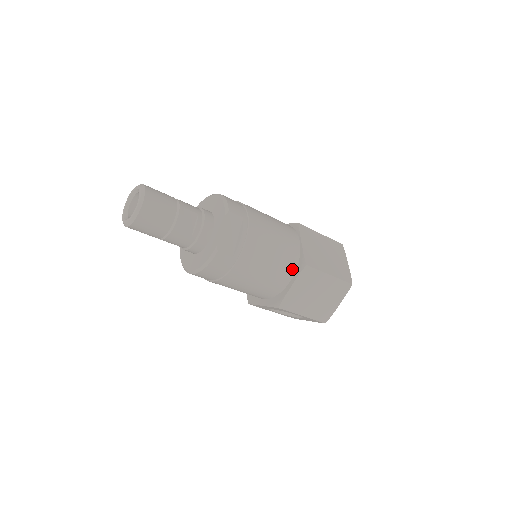
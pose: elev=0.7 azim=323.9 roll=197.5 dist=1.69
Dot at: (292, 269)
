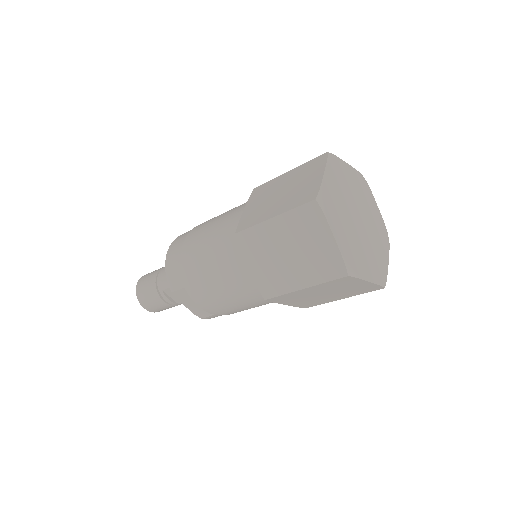
Dot at: occluded
